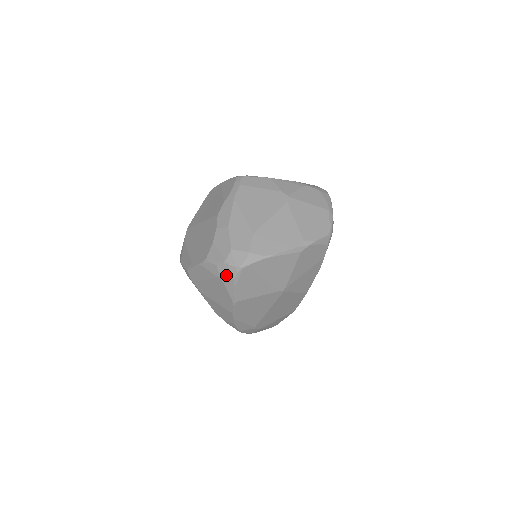
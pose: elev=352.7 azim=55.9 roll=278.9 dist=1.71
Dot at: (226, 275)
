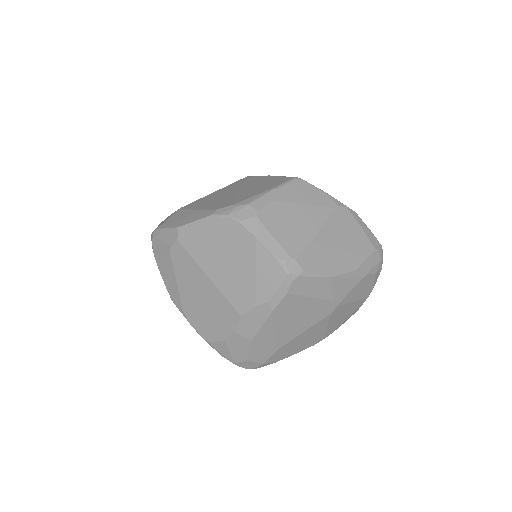
Dot at: occluded
